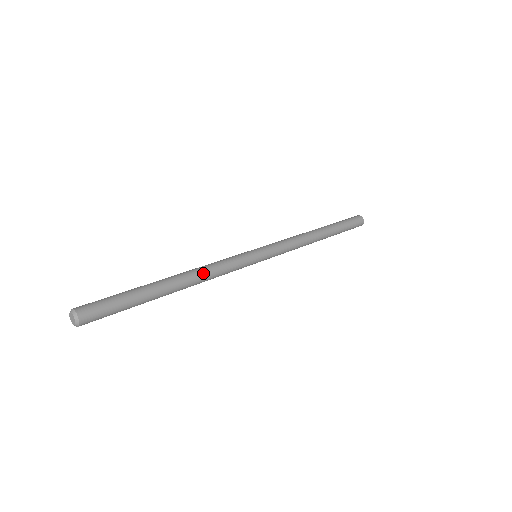
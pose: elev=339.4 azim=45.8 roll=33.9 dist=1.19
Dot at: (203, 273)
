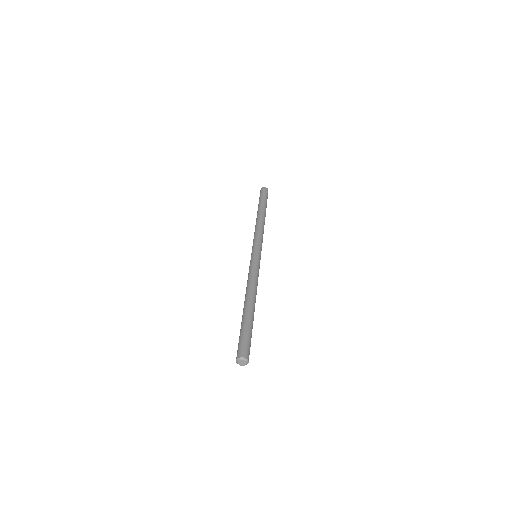
Dot at: (254, 287)
